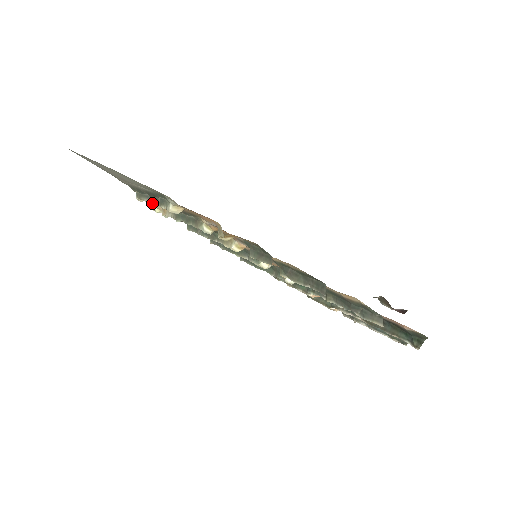
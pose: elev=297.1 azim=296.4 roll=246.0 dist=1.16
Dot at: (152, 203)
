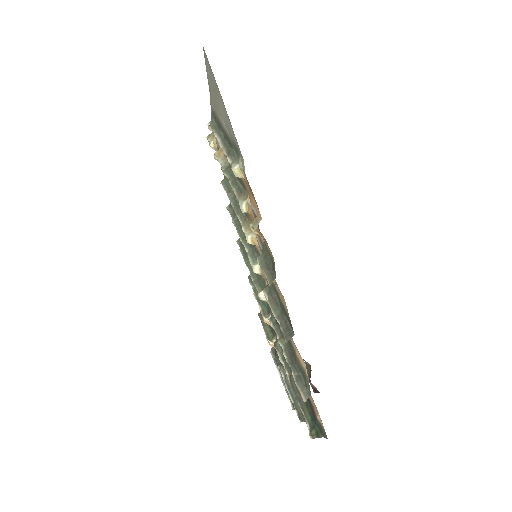
Dot at: (221, 144)
